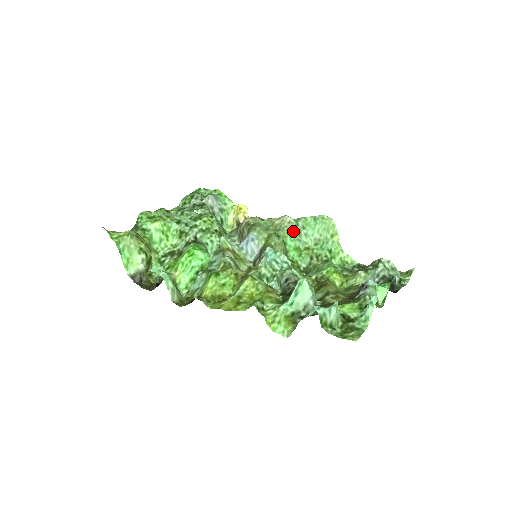
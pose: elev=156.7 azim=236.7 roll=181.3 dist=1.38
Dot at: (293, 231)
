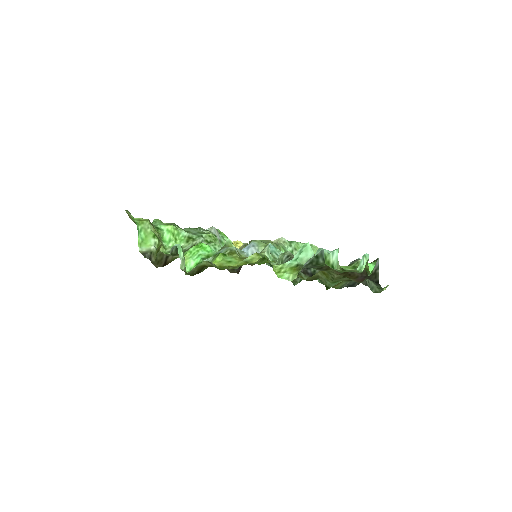
Dot at: (287, 249)
